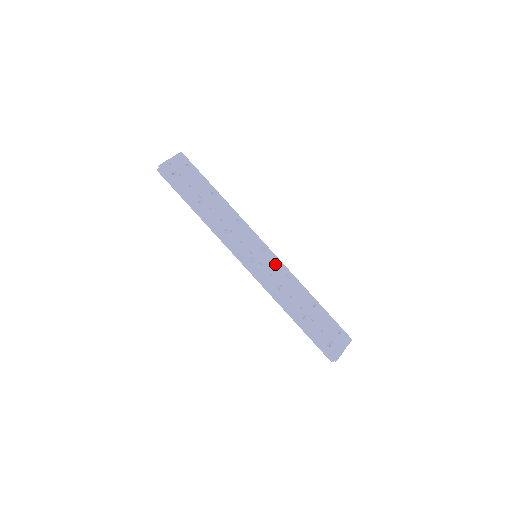
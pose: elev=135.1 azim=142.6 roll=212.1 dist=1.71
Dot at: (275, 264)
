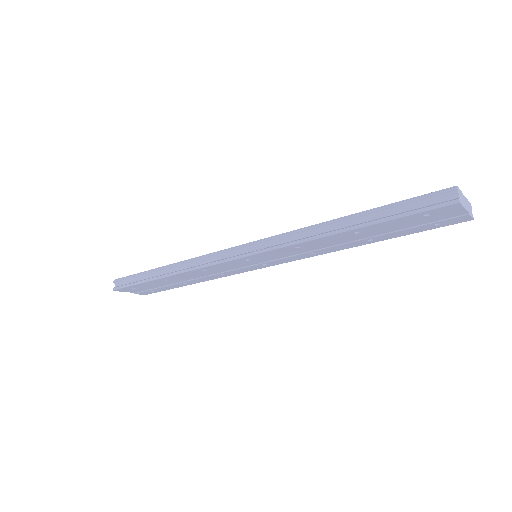
Dot at: occluded
